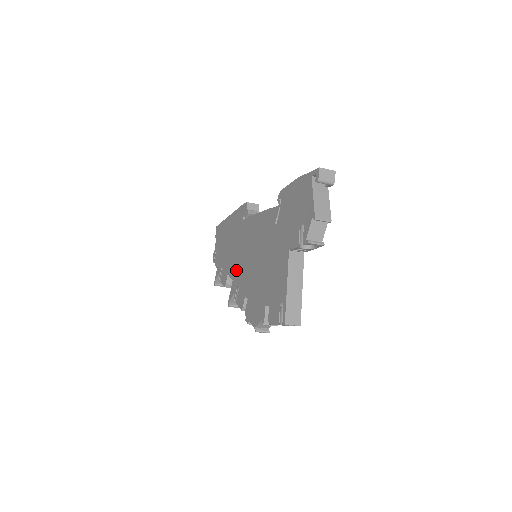
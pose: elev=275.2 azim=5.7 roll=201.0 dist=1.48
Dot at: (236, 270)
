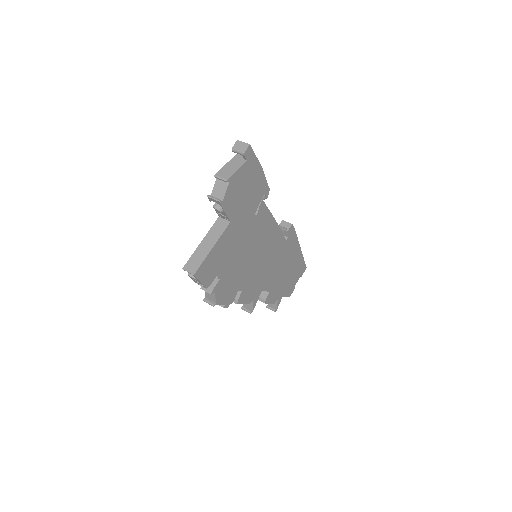
Dot at: occluded
